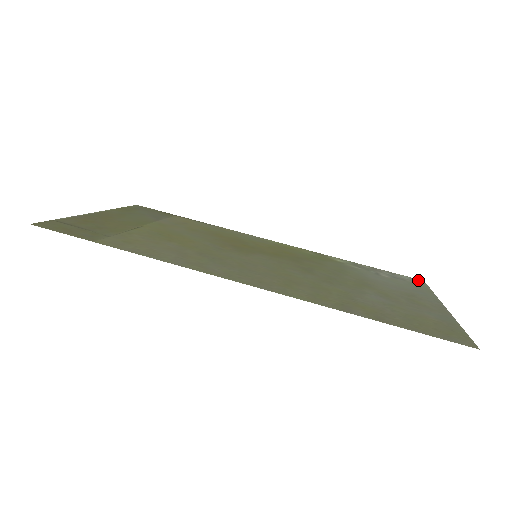
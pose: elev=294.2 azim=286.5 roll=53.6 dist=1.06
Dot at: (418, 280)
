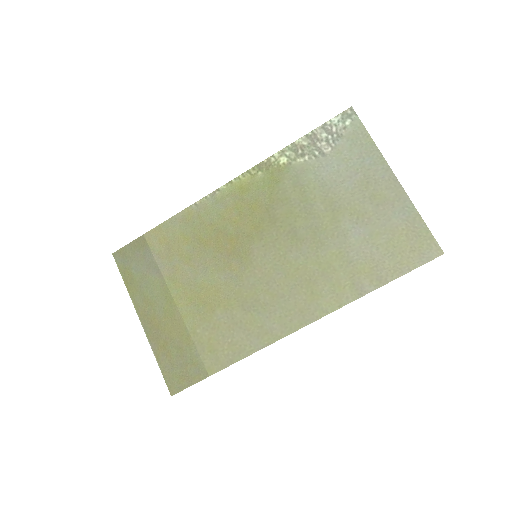
Dot at: (348, 114)
